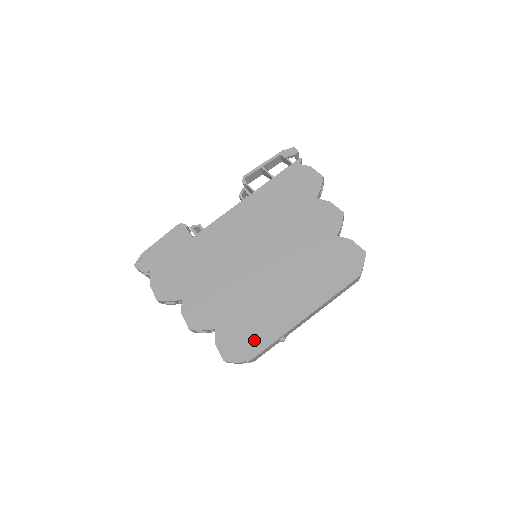
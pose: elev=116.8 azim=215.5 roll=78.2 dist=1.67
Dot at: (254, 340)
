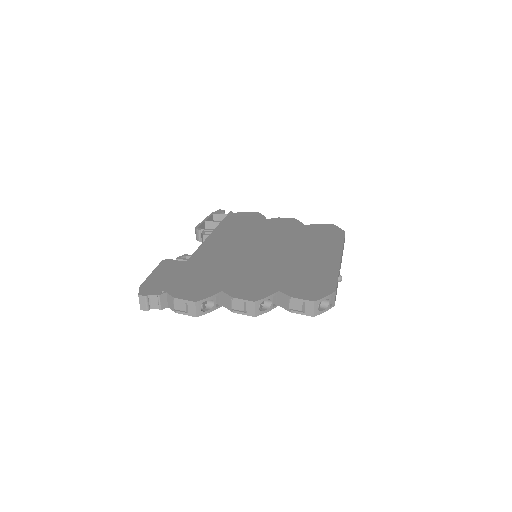
Dot at: (321, 281)
